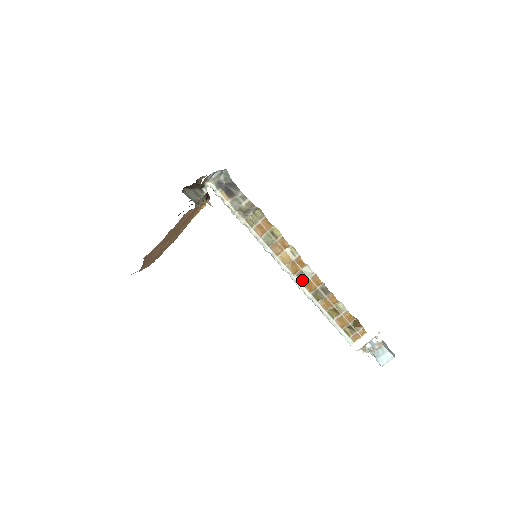
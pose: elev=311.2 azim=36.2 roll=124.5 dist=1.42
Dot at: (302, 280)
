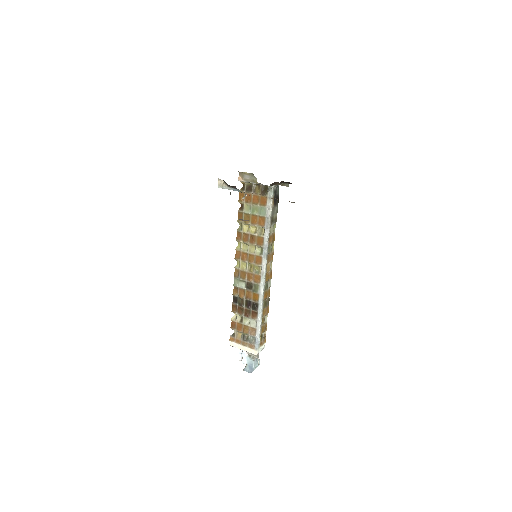
Dot at: (265, 289)
